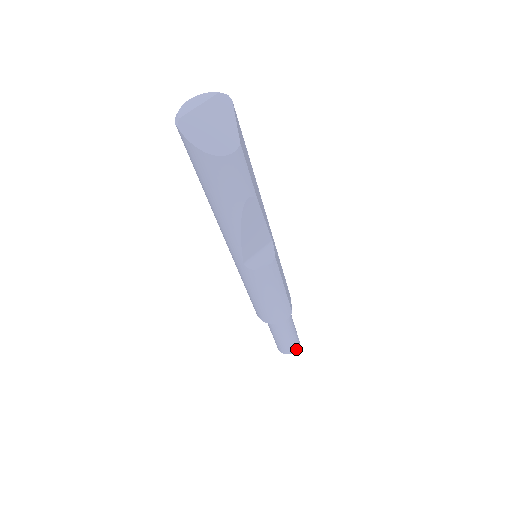
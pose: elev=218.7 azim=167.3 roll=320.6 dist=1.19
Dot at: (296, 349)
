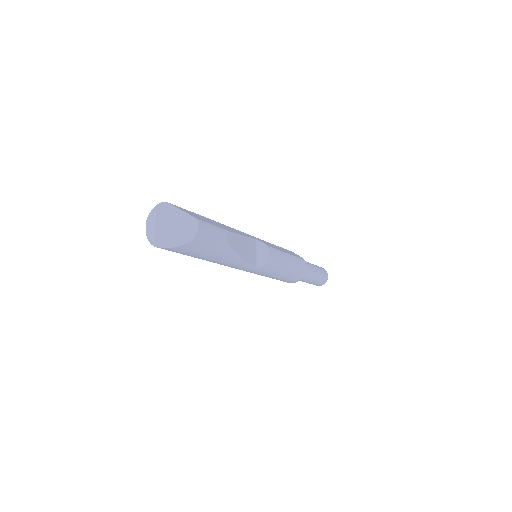
Dot at: (327, 275)
